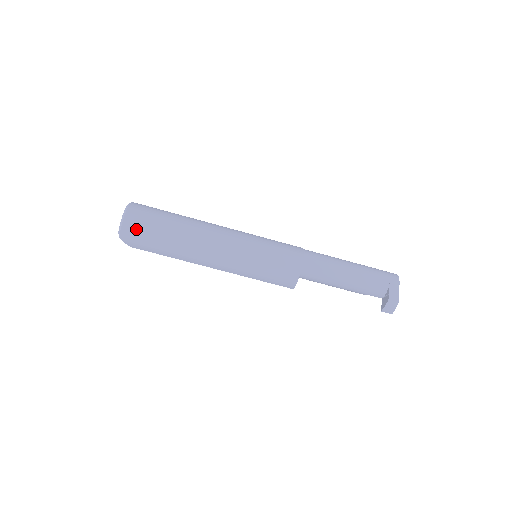
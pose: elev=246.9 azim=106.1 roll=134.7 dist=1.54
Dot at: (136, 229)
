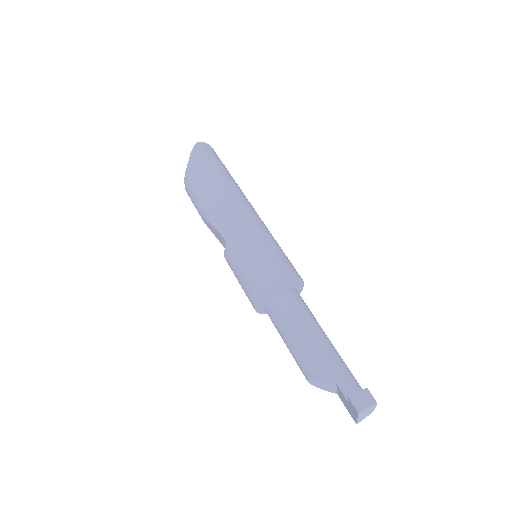
Dot at: (214, 152)
